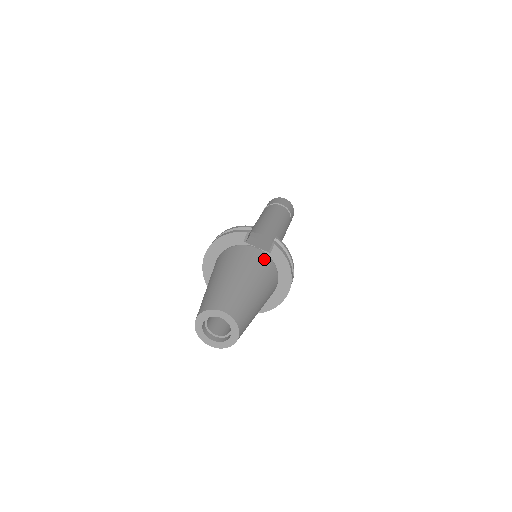
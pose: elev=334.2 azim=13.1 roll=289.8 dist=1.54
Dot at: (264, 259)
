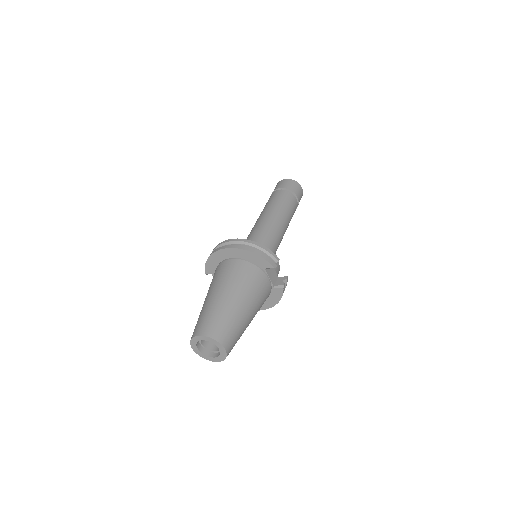
Dot at: (268, 293)
